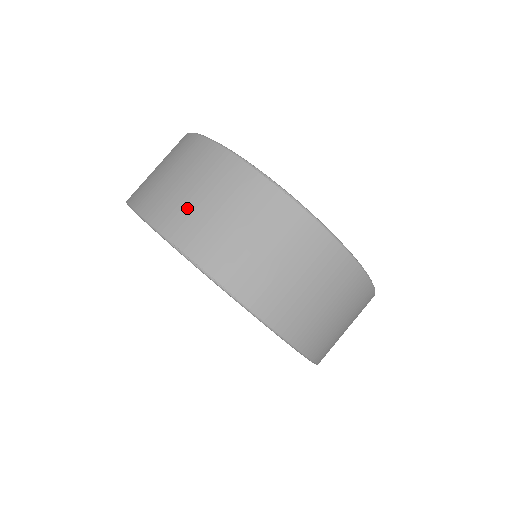
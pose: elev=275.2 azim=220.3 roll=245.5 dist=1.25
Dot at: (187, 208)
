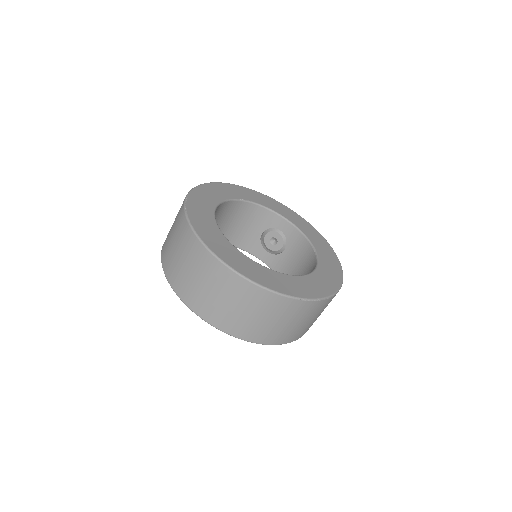
Dot at: (271, 330)
